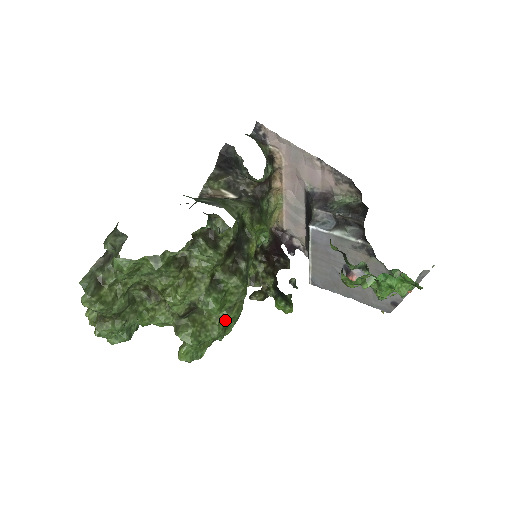
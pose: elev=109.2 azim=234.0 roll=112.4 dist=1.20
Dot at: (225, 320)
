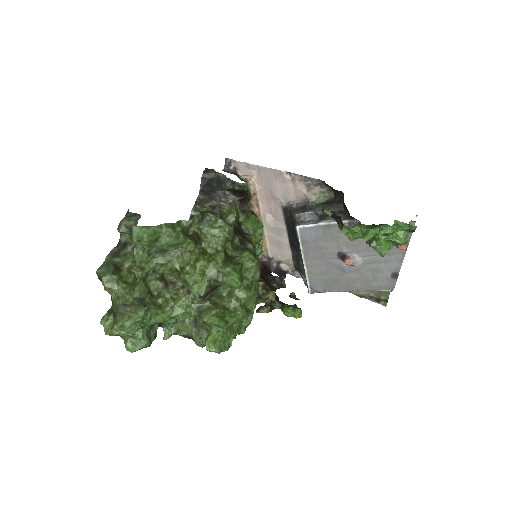
Dot at: (245, 300)
